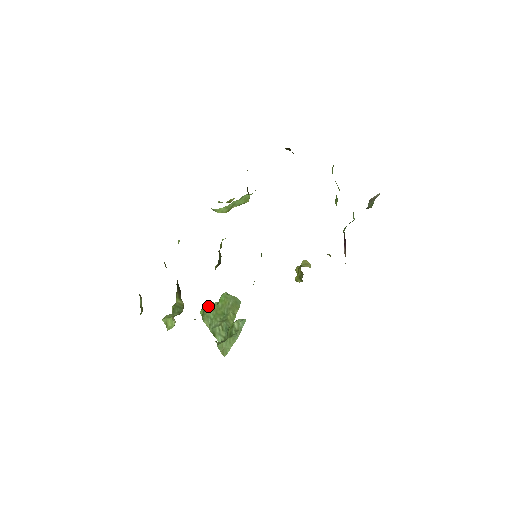
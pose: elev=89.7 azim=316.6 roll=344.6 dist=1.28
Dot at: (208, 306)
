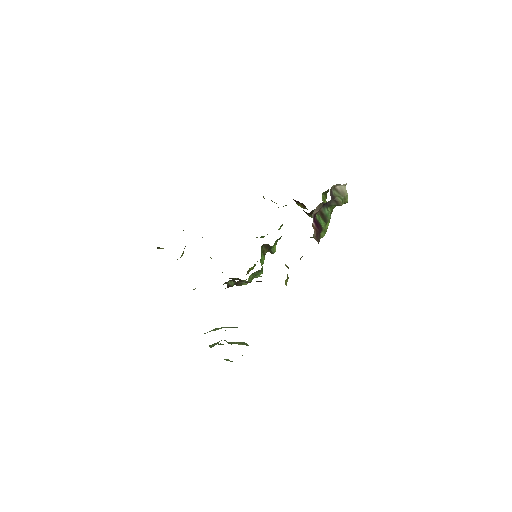
Dot at: occluded
